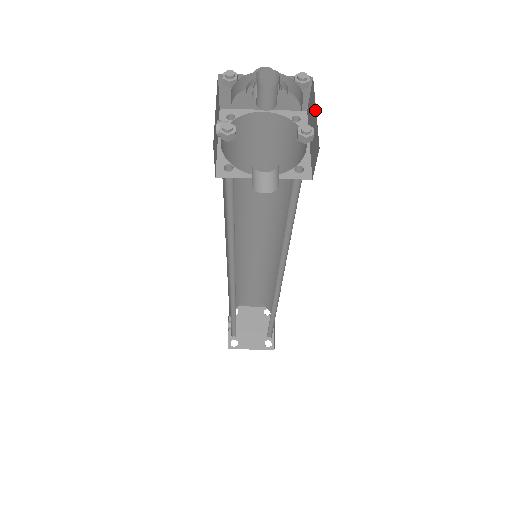
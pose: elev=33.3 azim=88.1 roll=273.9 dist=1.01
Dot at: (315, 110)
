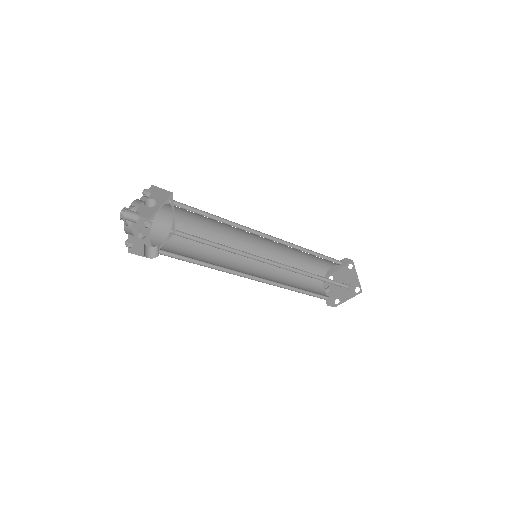
Dot at: occluded
